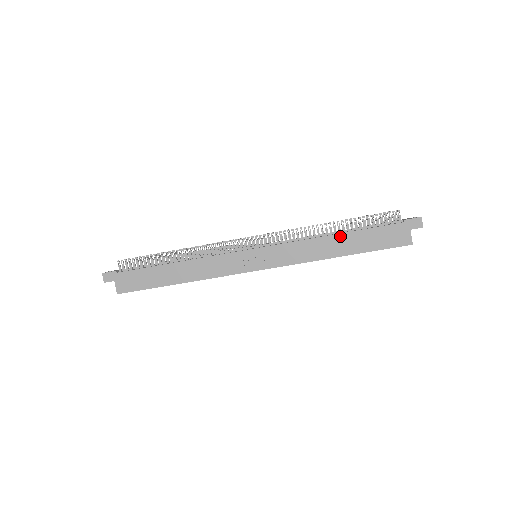
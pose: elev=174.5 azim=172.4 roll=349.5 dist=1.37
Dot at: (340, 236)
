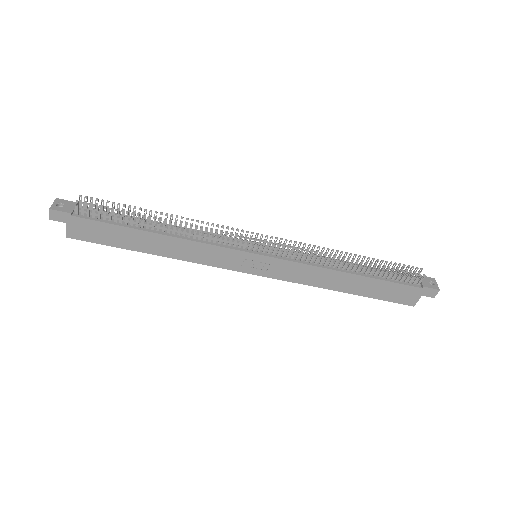
Dot at: (355, 277)
